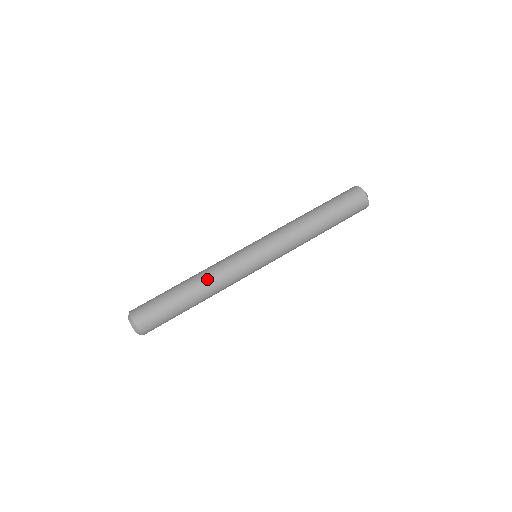
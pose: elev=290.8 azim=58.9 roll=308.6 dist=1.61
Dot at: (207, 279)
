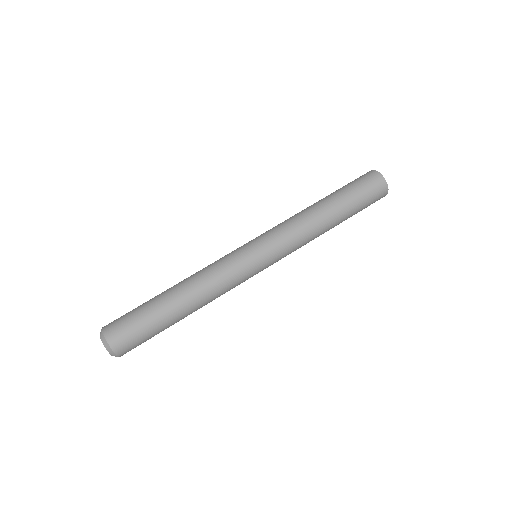
Dot at: (202, 293)
